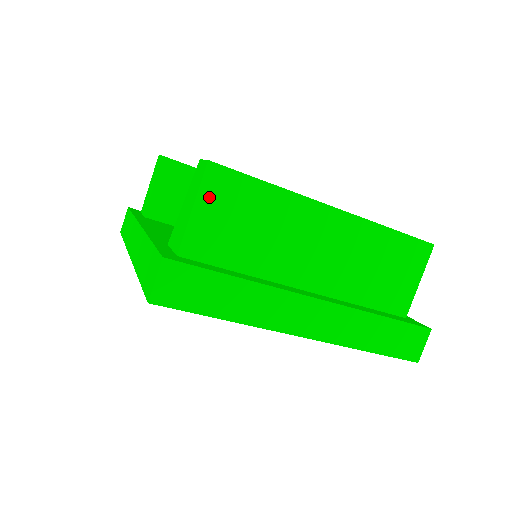
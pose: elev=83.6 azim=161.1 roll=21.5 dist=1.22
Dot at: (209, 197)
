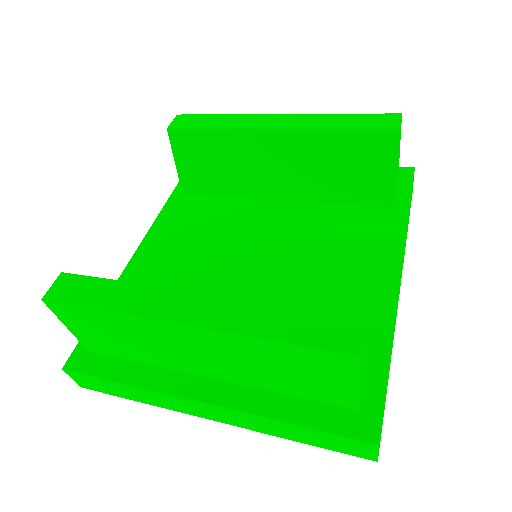
Dot at: (68, 321)
